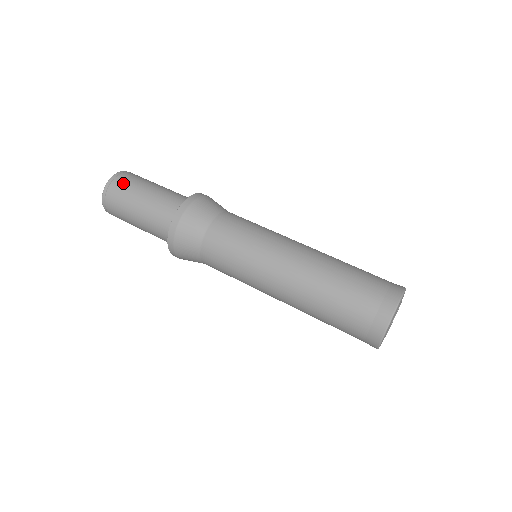
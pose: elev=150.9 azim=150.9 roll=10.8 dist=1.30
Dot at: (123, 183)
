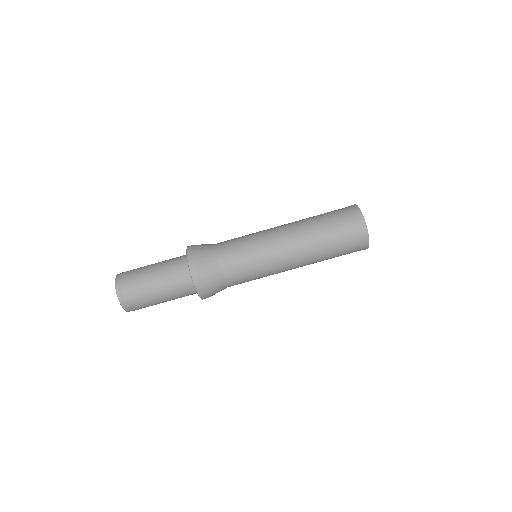
Dot at: (129, 272)
